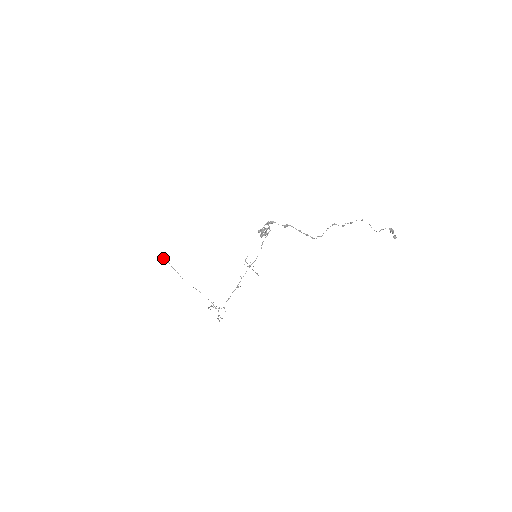
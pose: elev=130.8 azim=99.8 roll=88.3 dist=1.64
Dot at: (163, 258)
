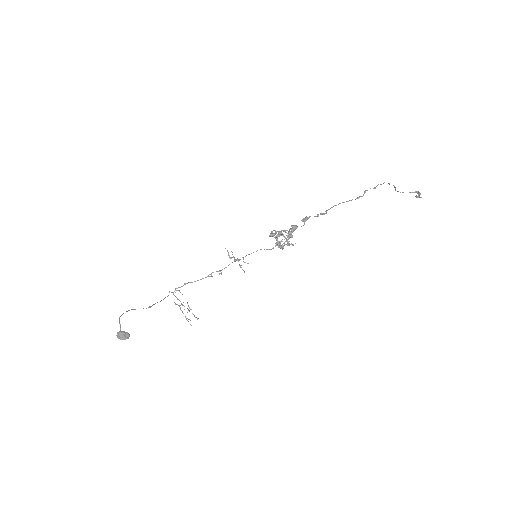
Dot at: (123, 332)
